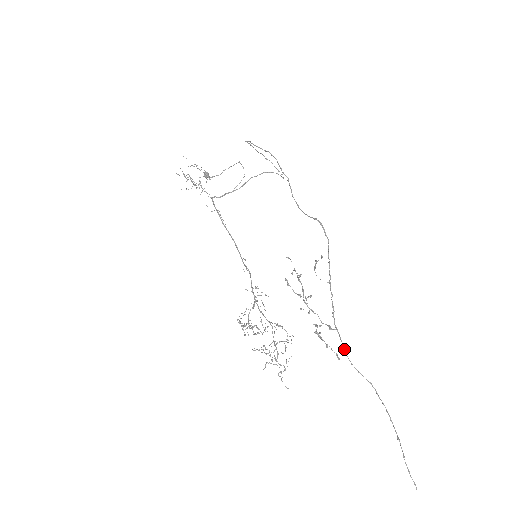
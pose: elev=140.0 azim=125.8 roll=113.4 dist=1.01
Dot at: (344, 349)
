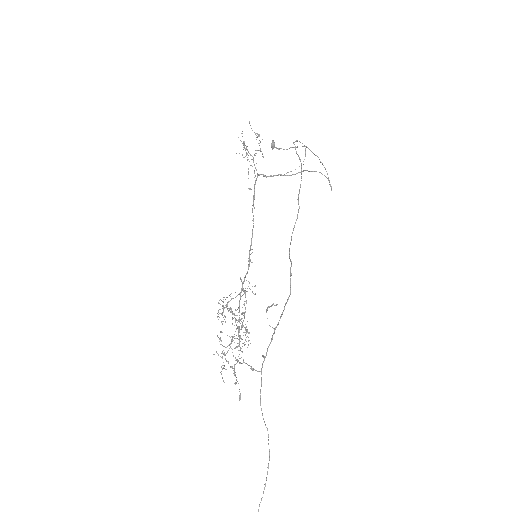
Dot at: (260, 389)
